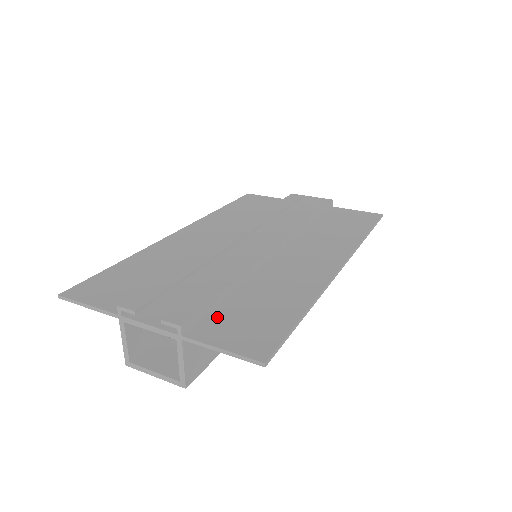
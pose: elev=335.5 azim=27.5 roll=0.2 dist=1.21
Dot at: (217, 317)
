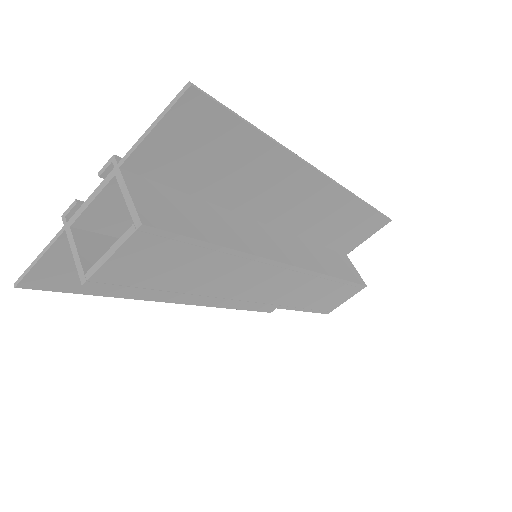
Dot at: (167, 170)
